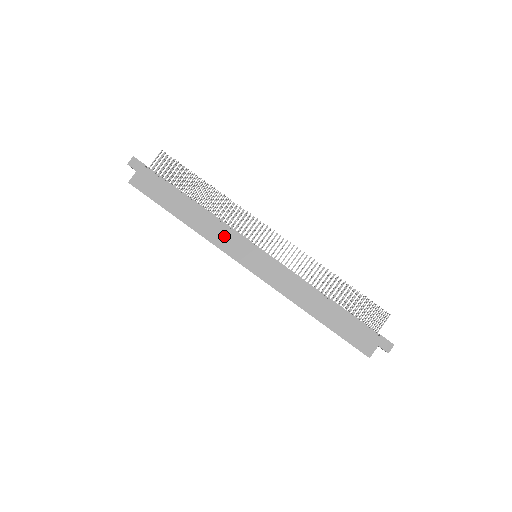
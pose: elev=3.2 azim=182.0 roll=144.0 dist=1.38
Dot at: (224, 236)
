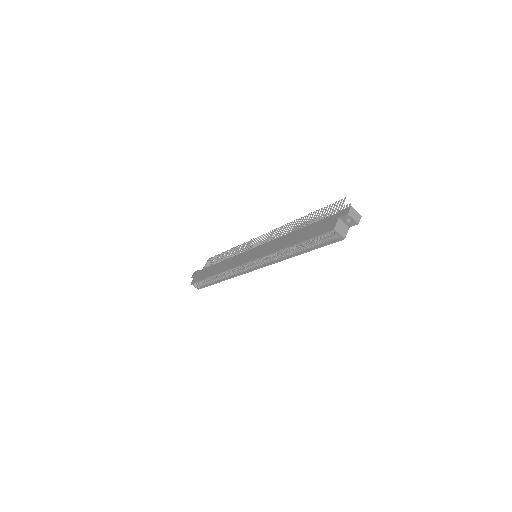
Dot at: (234, 261)
